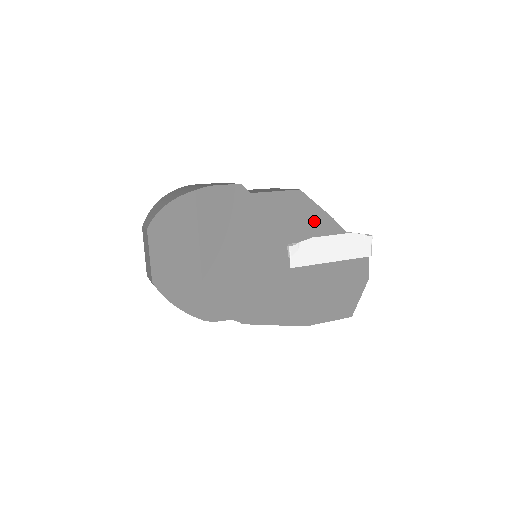
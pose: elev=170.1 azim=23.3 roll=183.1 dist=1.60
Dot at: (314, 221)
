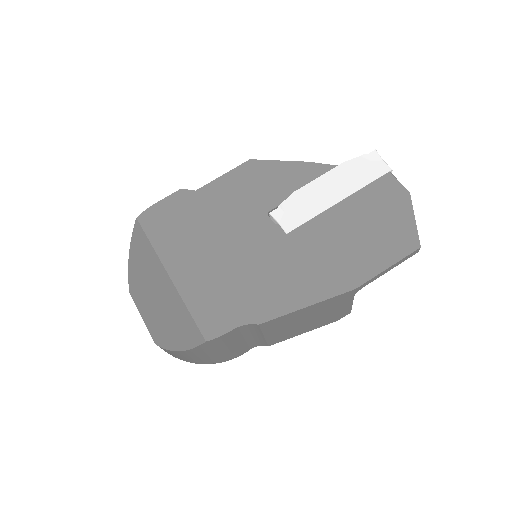
Dot at: (286, 176)
